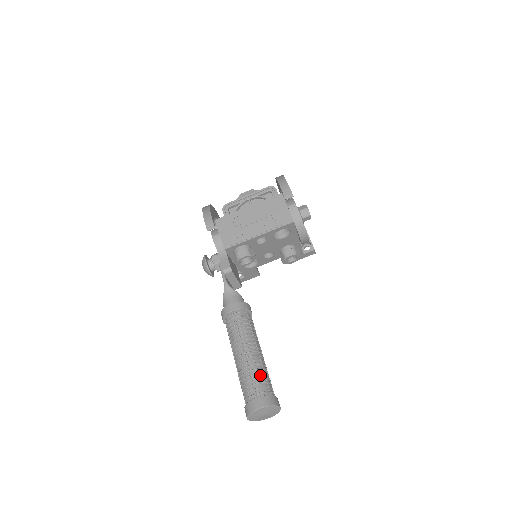
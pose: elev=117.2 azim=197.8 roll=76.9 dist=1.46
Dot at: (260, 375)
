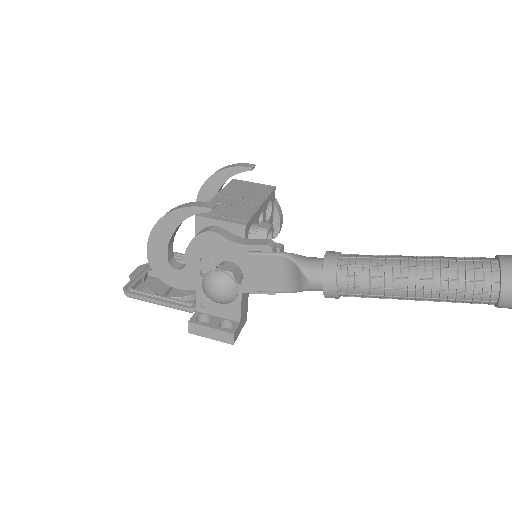
Dot at: (459, 258)
